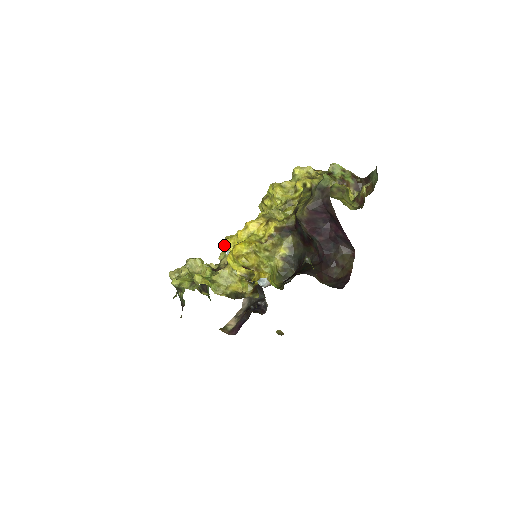
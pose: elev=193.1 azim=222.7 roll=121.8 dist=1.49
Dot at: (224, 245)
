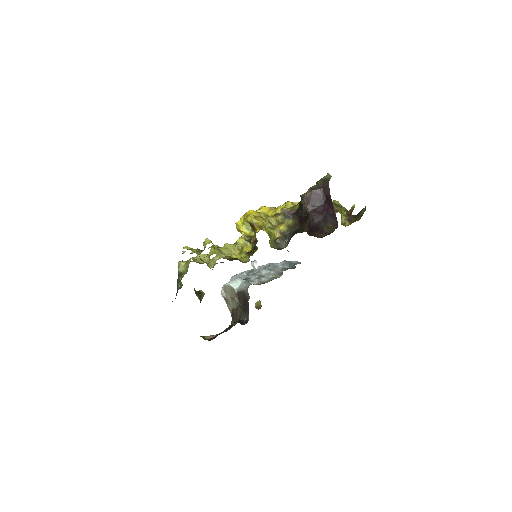
Dot at: (237, 224)
